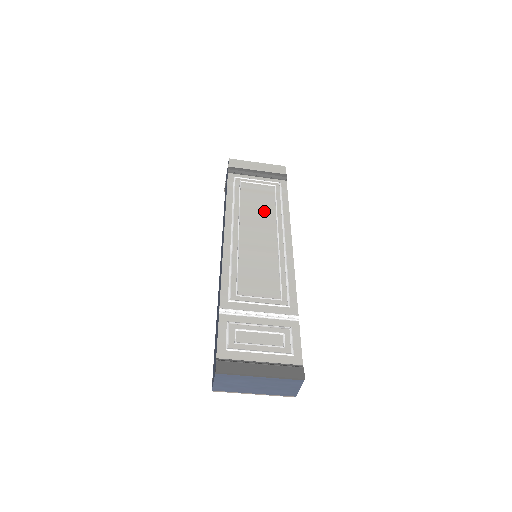
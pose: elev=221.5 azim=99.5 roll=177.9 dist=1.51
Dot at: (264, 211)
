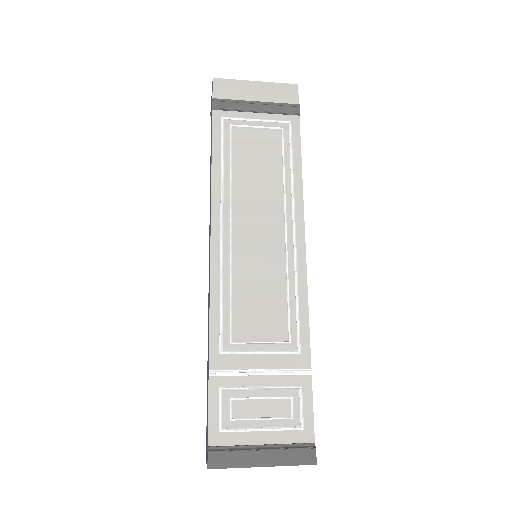
Dot at: (266, 183)
